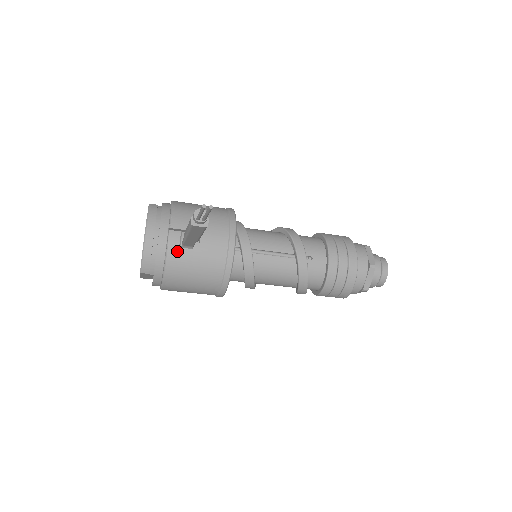
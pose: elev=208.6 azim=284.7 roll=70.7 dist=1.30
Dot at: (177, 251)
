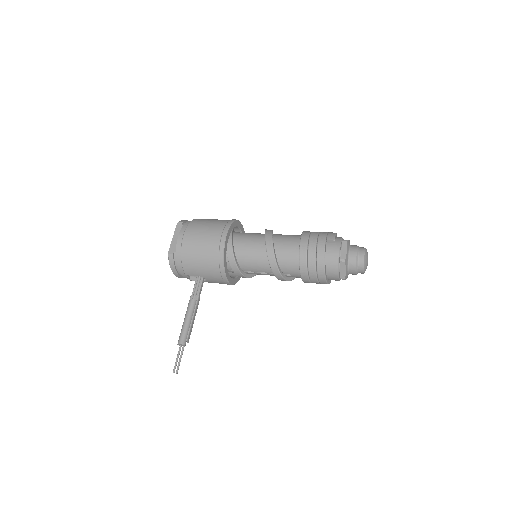
Dot at: occluded
